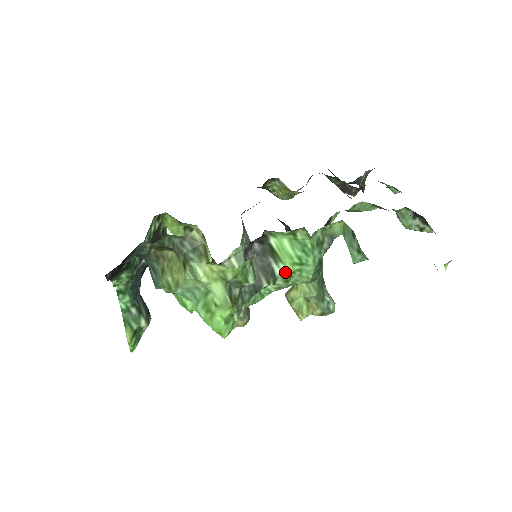
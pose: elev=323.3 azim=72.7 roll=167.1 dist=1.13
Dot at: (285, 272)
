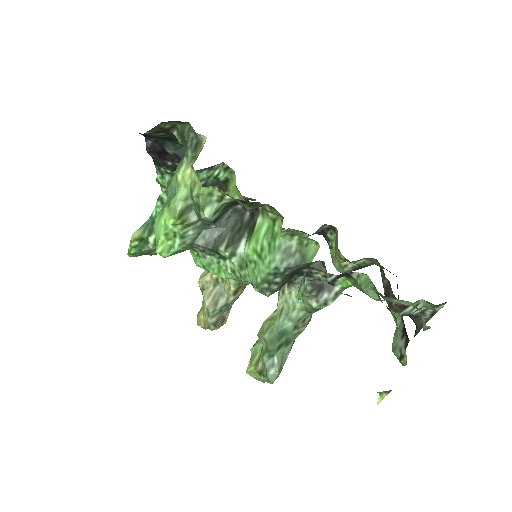
Dot at: (246, 256)
